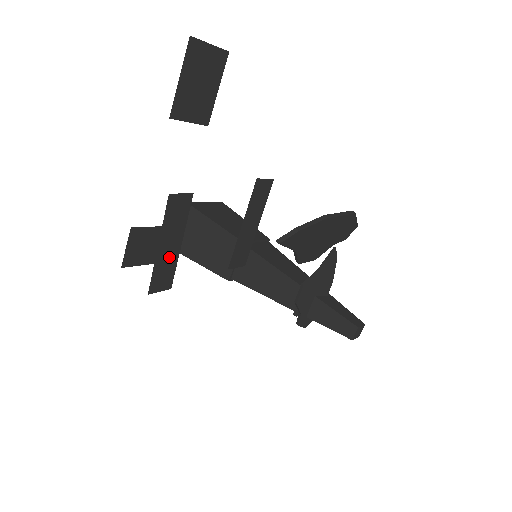
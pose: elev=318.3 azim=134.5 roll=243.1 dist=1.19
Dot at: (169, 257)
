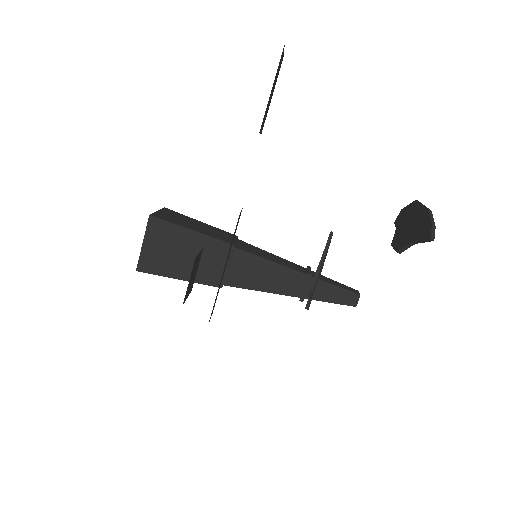
Dot at: occluded
